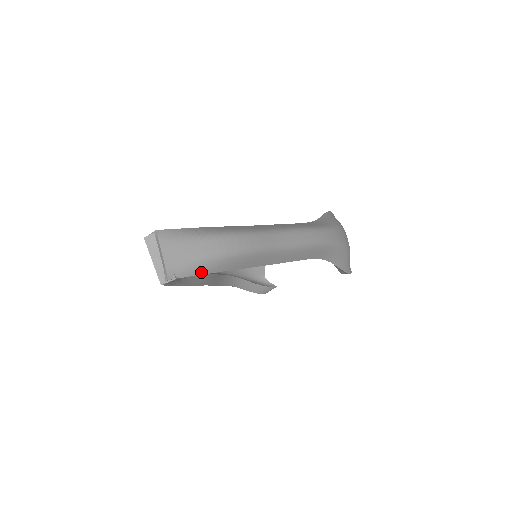
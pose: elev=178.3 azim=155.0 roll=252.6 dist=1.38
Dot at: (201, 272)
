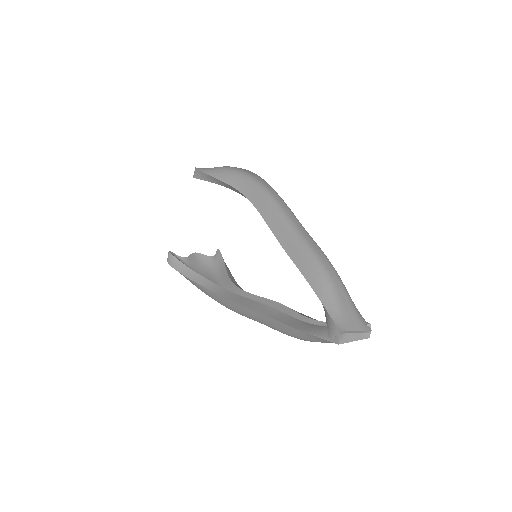
Dot at: occluded
